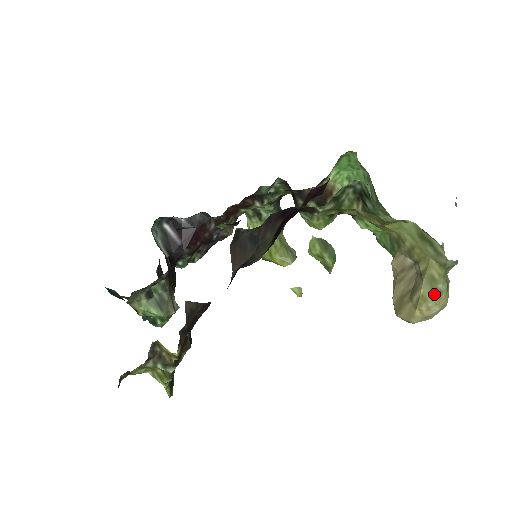
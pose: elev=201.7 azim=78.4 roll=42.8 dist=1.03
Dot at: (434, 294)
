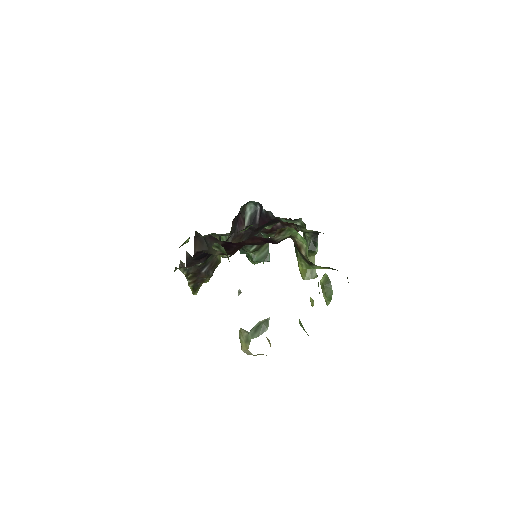
Dot at: (240, 339)
